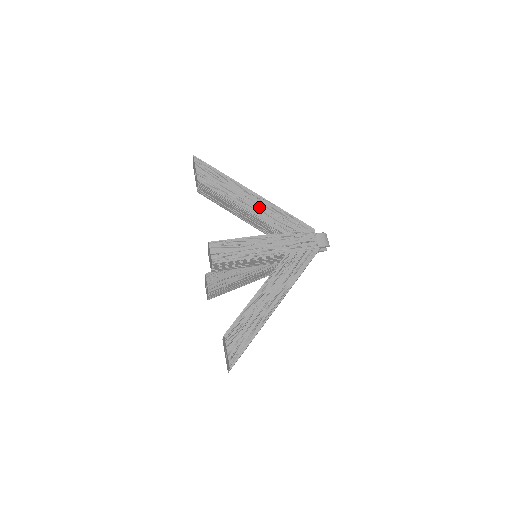
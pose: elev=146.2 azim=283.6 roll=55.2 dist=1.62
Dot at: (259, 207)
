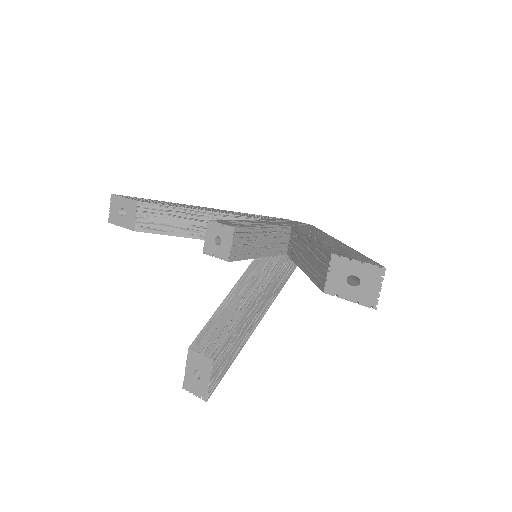
Dot at: (224, 211)
